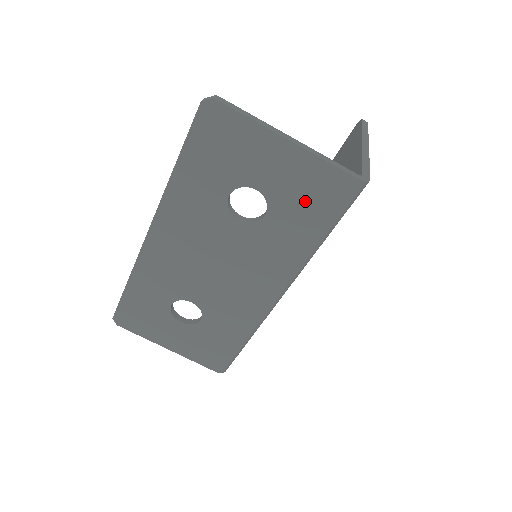
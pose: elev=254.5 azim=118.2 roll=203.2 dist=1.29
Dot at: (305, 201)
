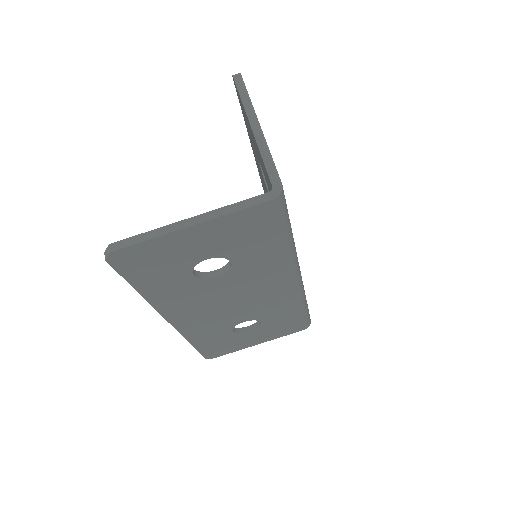
Dot at: (249, 237)
